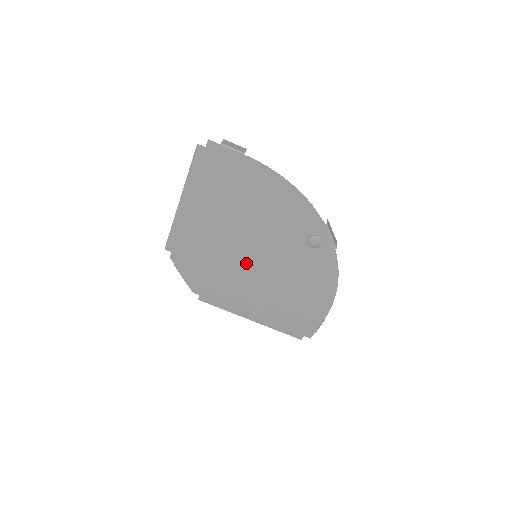
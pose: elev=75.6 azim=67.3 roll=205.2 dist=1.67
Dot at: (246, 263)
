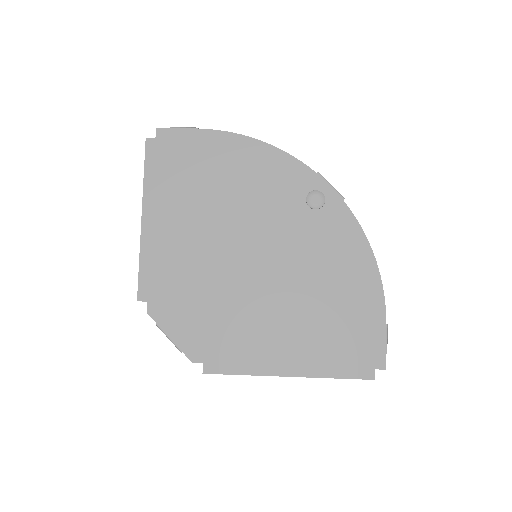
Dot at: (247, 273)
